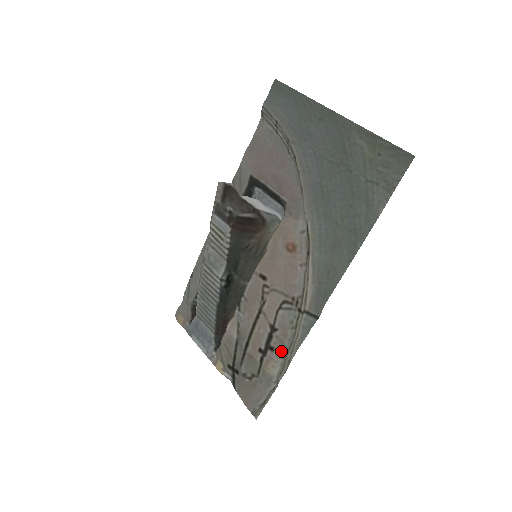
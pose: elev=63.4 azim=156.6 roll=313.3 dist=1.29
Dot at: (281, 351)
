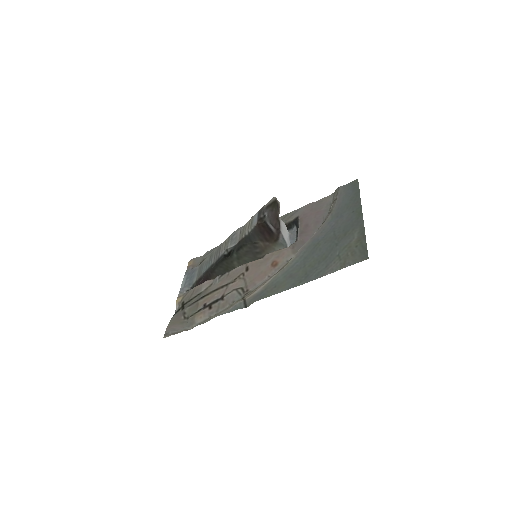
Dot at: (213, 313)
